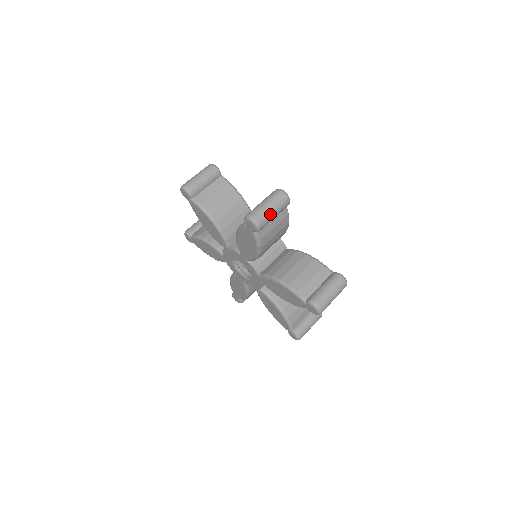
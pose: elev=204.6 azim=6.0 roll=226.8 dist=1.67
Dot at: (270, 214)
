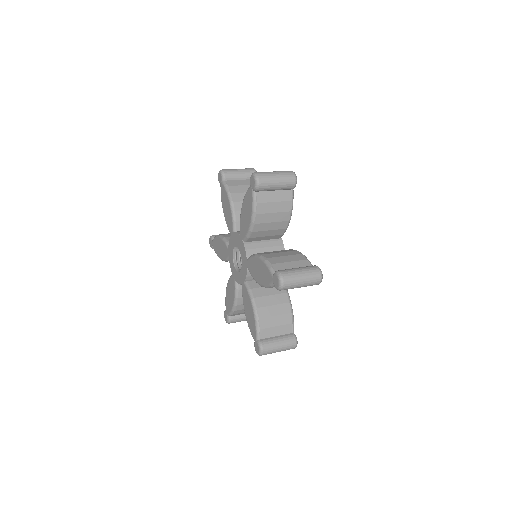
Dot at: (273, 179)
